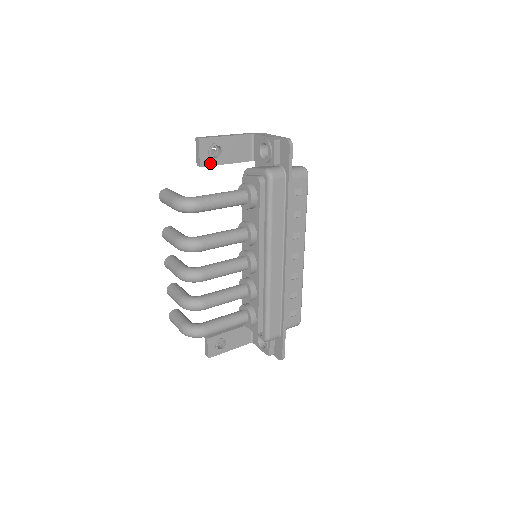
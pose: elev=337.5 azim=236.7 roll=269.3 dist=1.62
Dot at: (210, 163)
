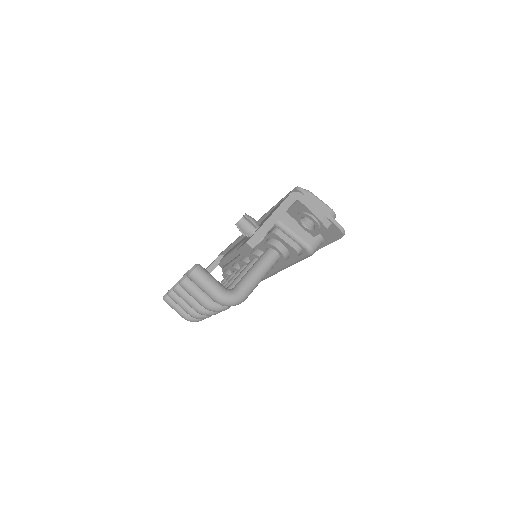
Dot at: occluded
